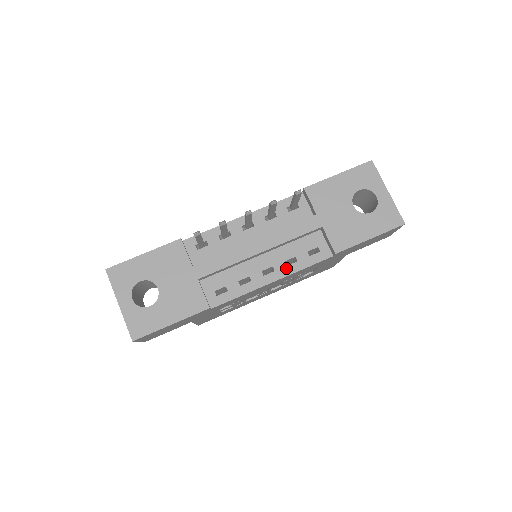
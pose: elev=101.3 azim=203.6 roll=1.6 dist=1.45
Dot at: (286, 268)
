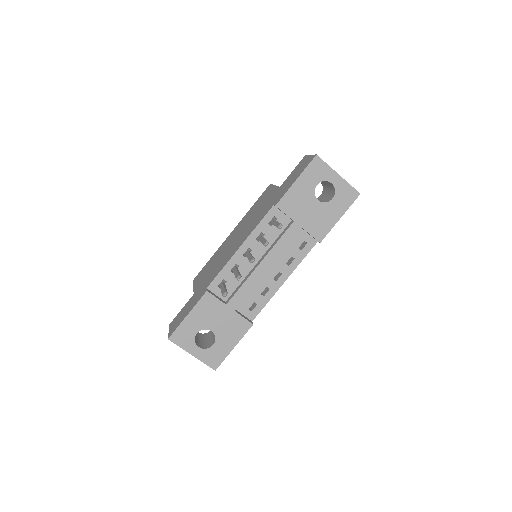
Dot at: (289, 268)
